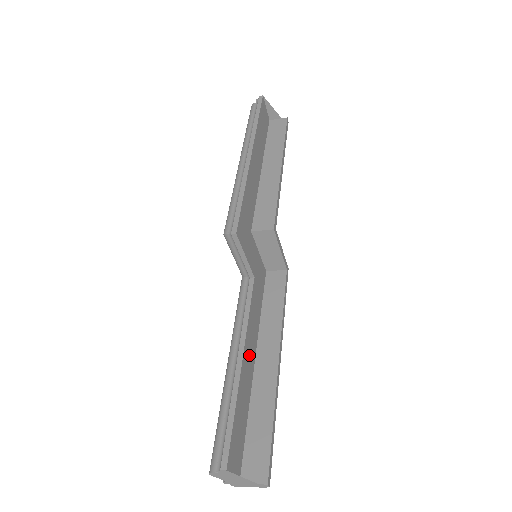
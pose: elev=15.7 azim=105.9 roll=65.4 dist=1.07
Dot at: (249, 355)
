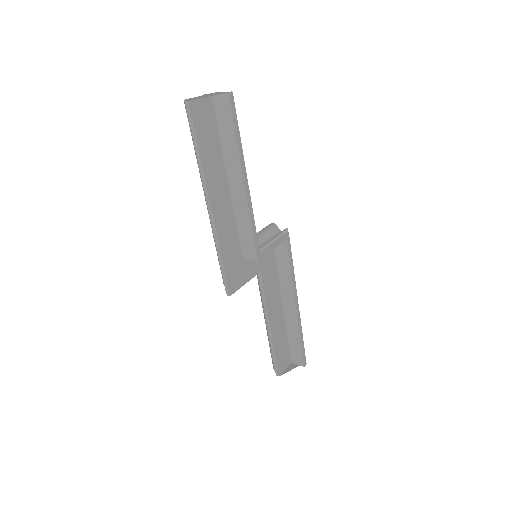
Dot at: (275, 313)
